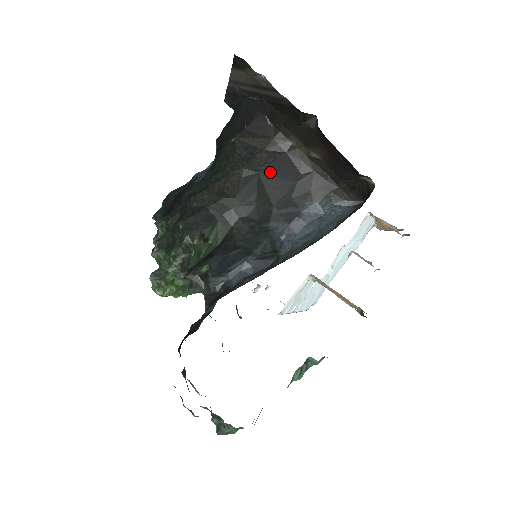
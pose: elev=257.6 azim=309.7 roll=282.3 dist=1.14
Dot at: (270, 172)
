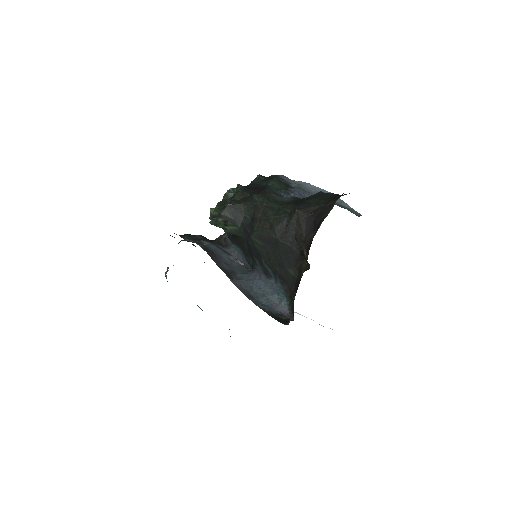
Dot at: (281, 247)
